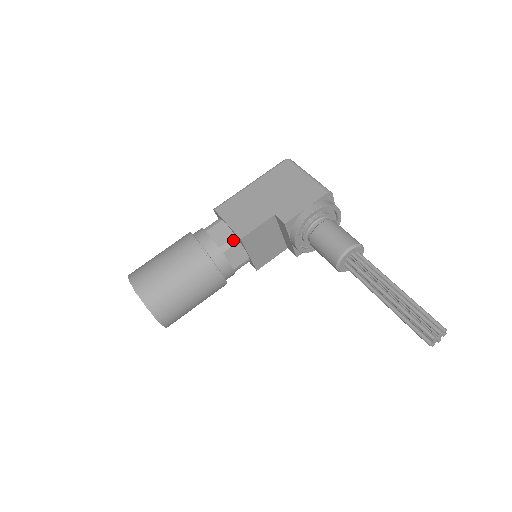
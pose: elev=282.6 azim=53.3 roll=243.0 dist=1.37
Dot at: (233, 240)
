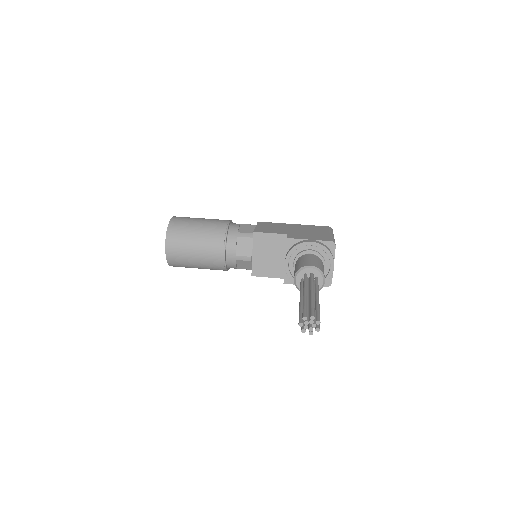
Dot at: (250, 234)
